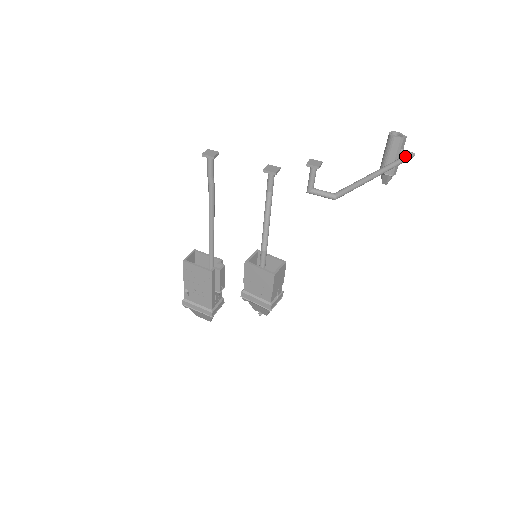
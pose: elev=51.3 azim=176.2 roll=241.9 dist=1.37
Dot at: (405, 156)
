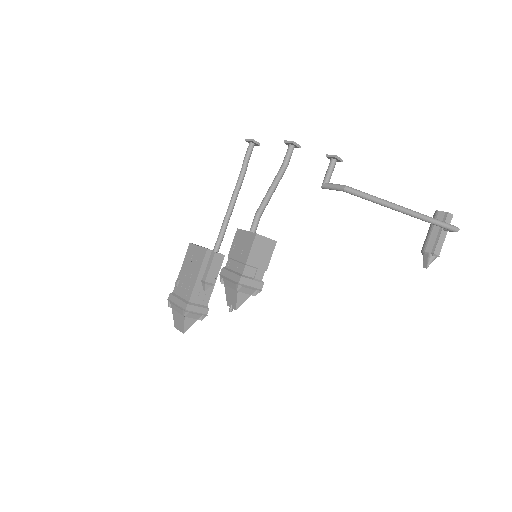
Dot at: (445, 222)
